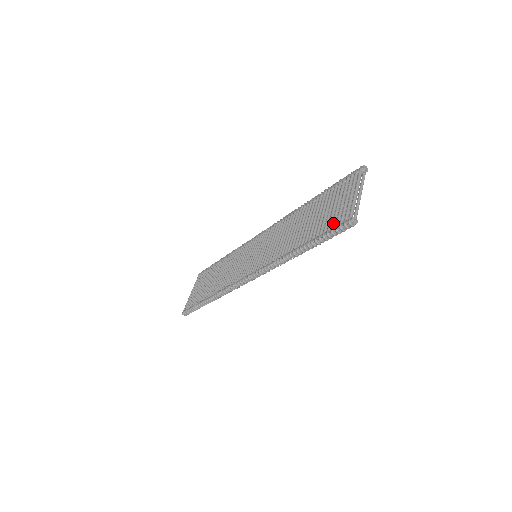
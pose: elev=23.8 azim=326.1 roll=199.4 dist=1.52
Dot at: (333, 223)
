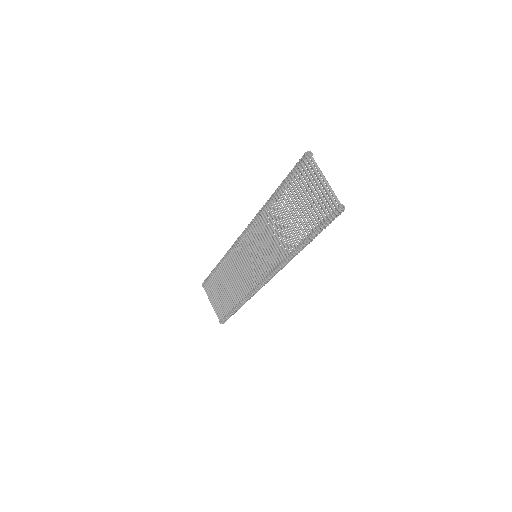
Dot at: (322, 215)
